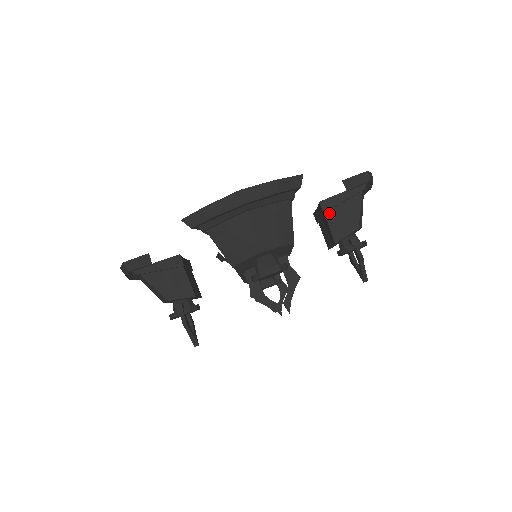
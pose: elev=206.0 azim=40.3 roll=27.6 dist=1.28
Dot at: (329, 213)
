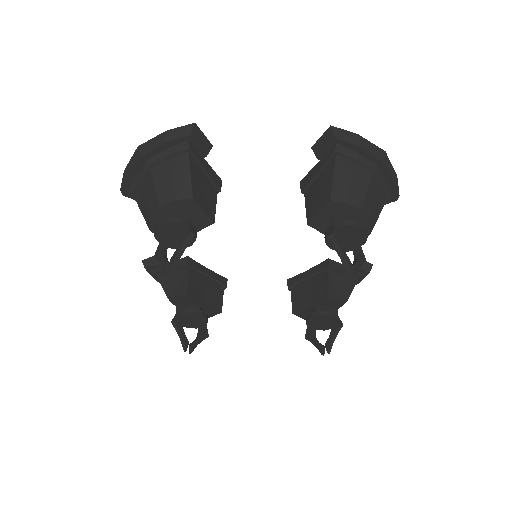
Dot at: (331, 272)
